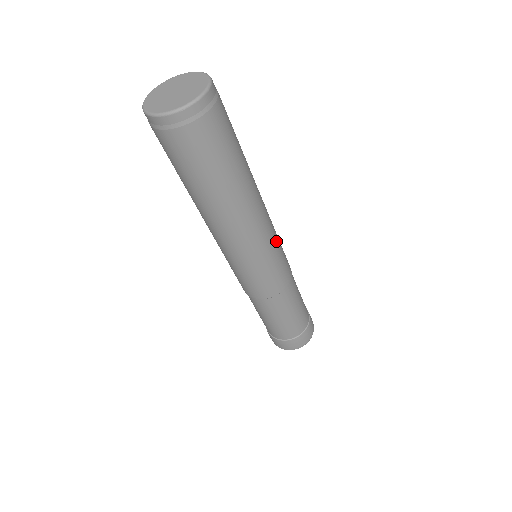
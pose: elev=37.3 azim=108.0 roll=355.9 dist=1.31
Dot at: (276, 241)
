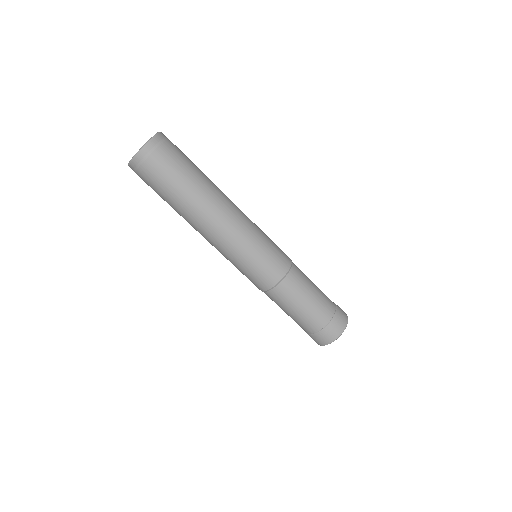
Dot at: (260, 232)
